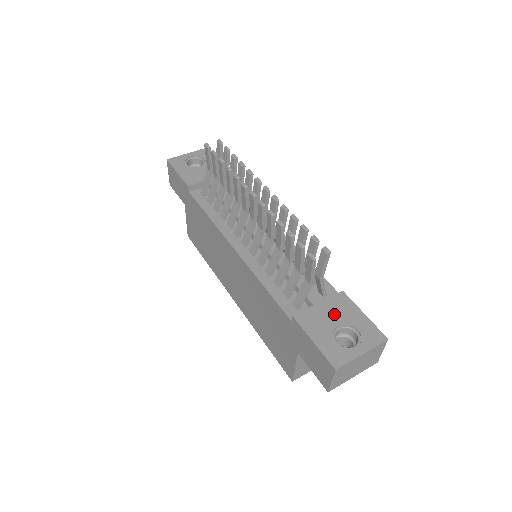
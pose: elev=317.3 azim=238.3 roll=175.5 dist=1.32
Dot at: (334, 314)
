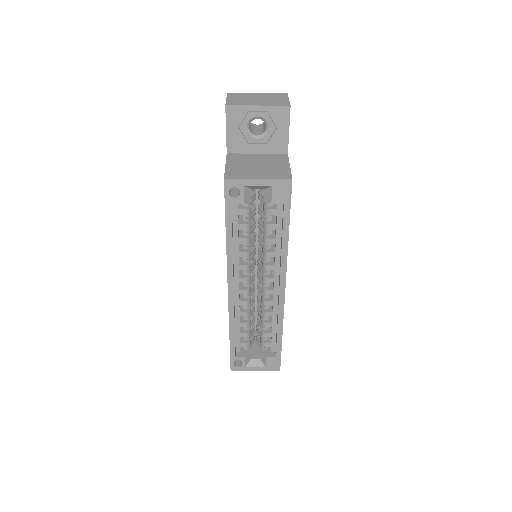
Dot at: occluded
